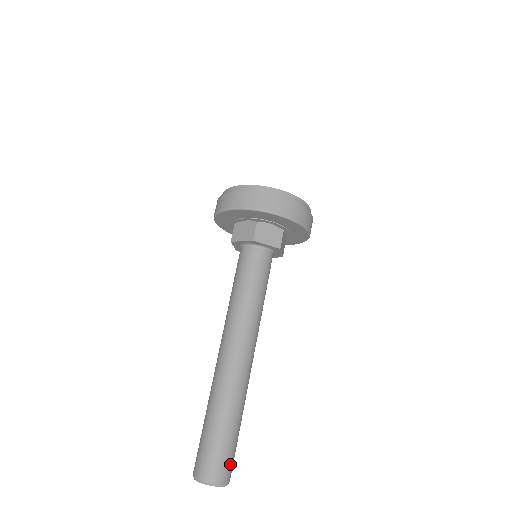
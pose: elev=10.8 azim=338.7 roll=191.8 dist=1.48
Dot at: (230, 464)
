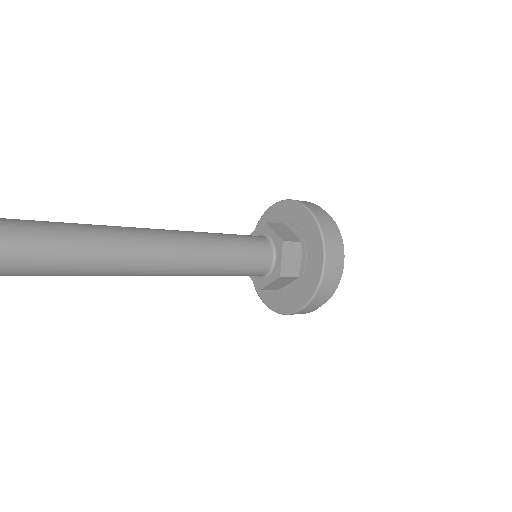
Dot at: out of frame
